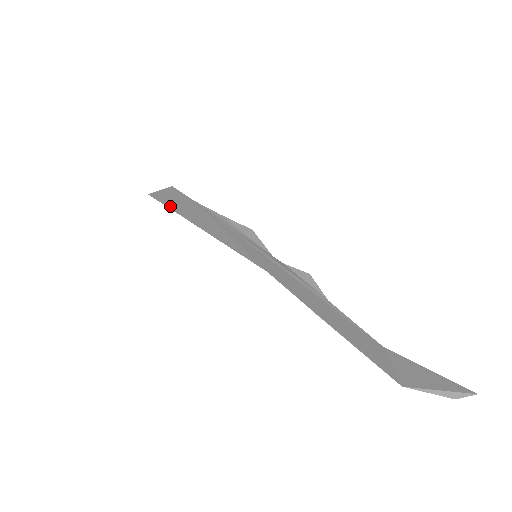
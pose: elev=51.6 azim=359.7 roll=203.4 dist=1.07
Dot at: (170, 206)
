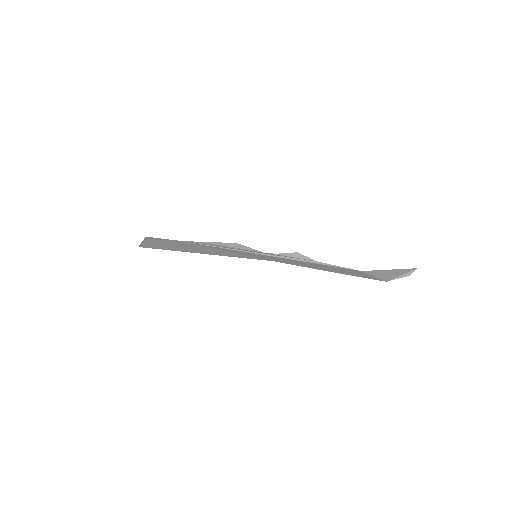
Dot at: (166, 249)
